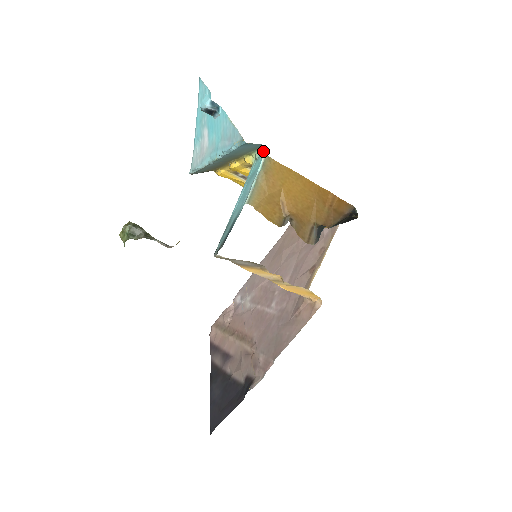
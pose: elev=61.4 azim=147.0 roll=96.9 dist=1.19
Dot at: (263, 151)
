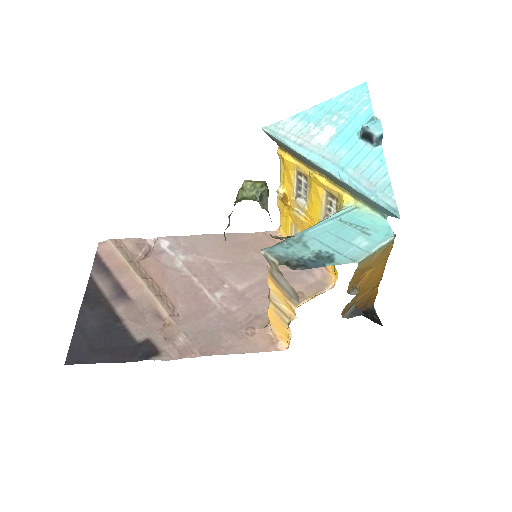
Dot at: (382, 220)
